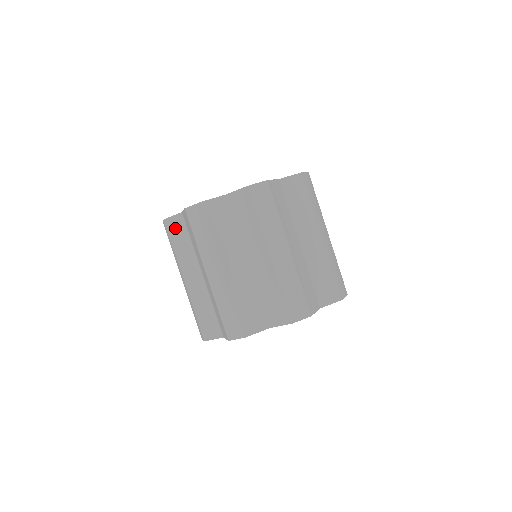
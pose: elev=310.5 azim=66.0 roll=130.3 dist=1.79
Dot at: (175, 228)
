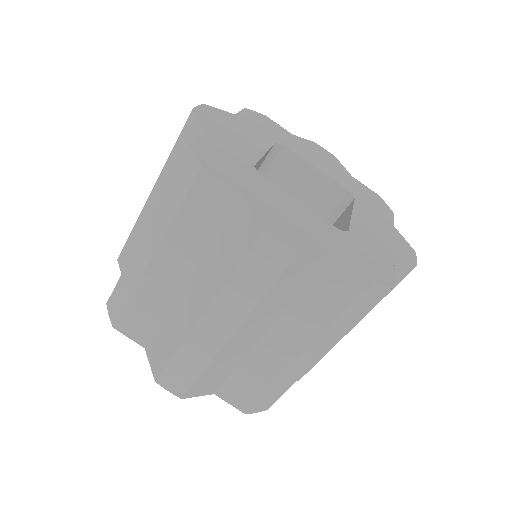
Dot at: (189, 136)
